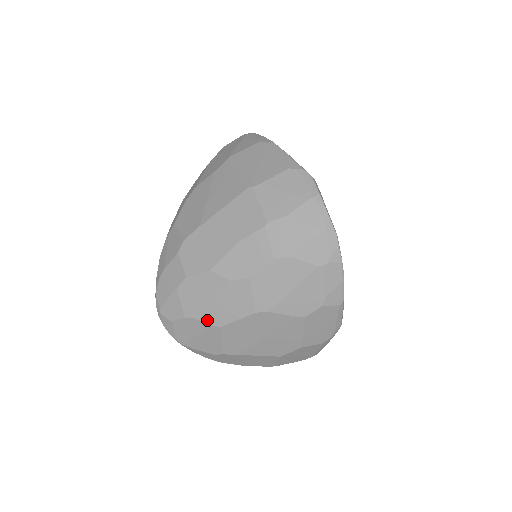
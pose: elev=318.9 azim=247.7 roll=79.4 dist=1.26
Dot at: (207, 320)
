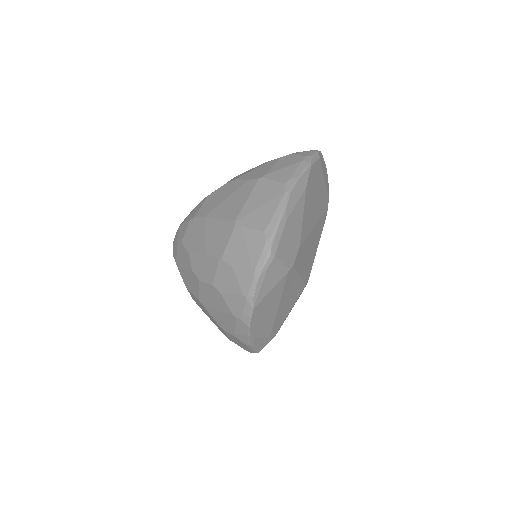
Dot at: (182, 276)
